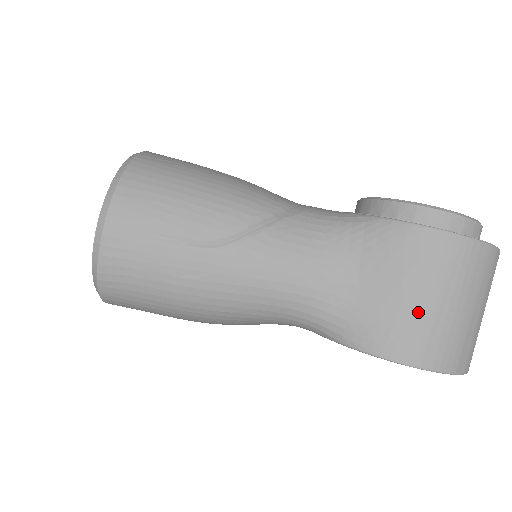
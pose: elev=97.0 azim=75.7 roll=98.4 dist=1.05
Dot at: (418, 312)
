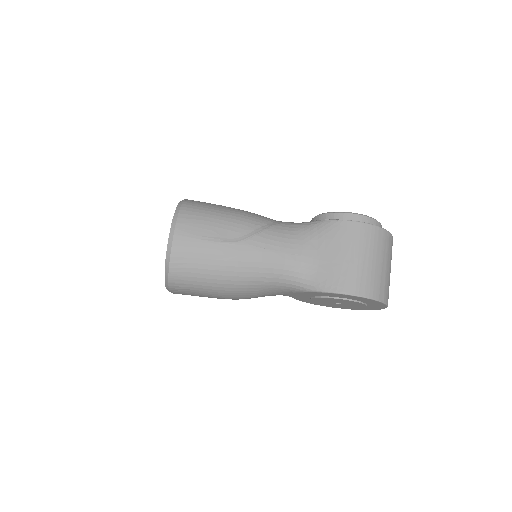
Dot at: (352, 265)
